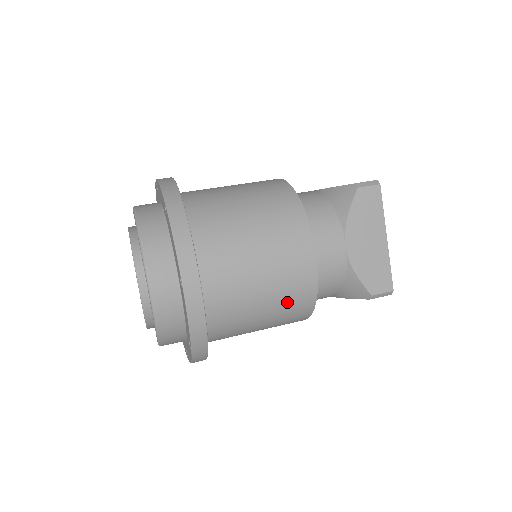
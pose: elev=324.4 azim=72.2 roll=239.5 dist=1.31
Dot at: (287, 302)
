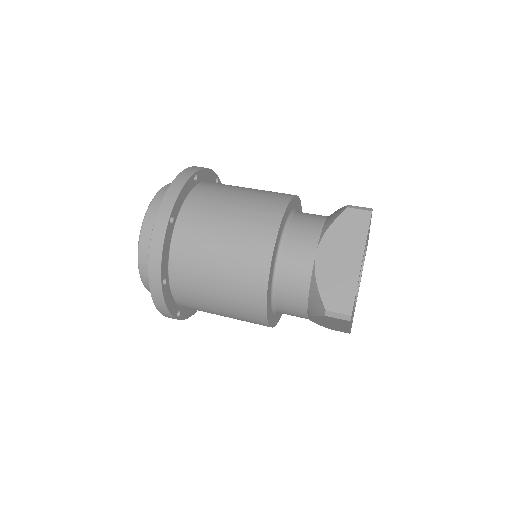
Dot at: (239, 277)
